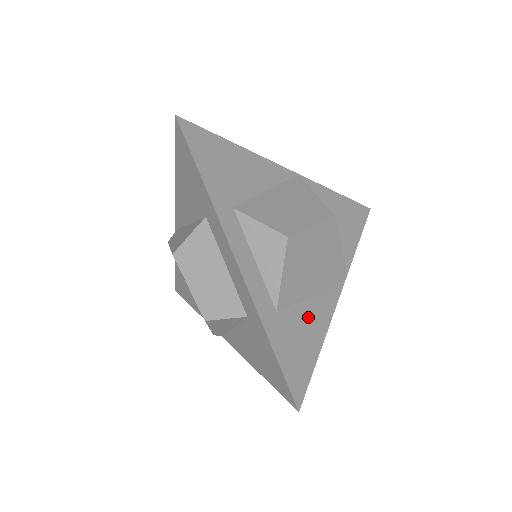
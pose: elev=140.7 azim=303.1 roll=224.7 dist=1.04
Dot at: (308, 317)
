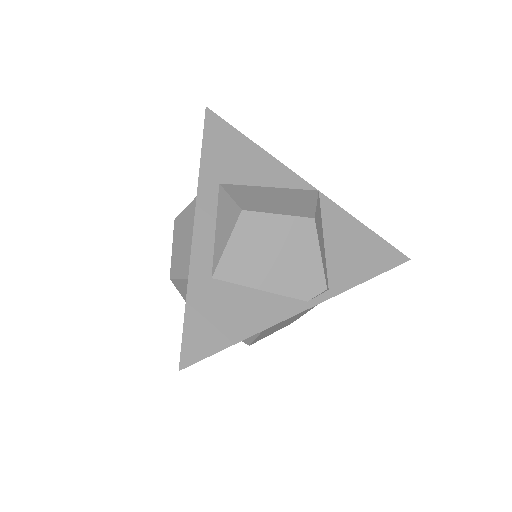
Dot at: (248, 303)
